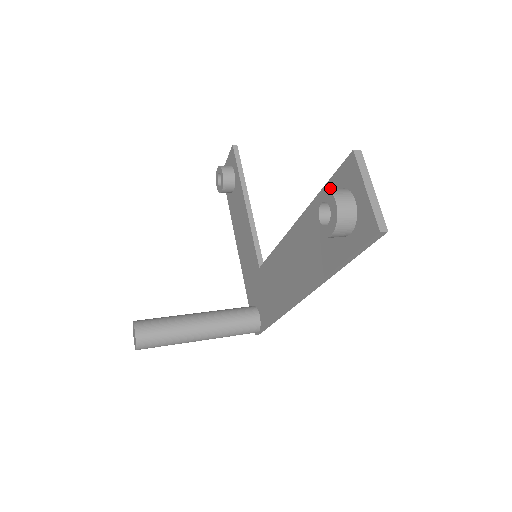
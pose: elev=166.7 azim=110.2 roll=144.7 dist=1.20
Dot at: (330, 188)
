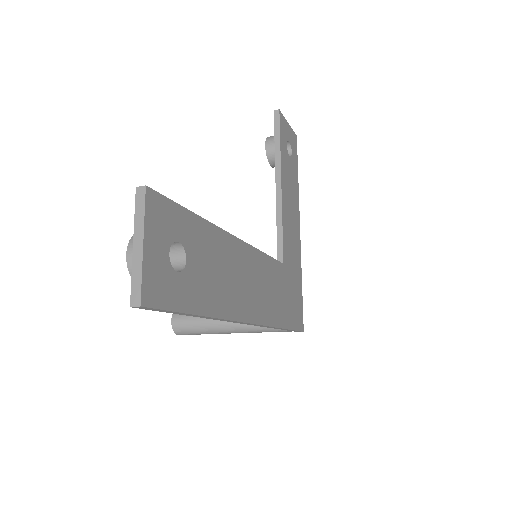
Dot at: occluded
